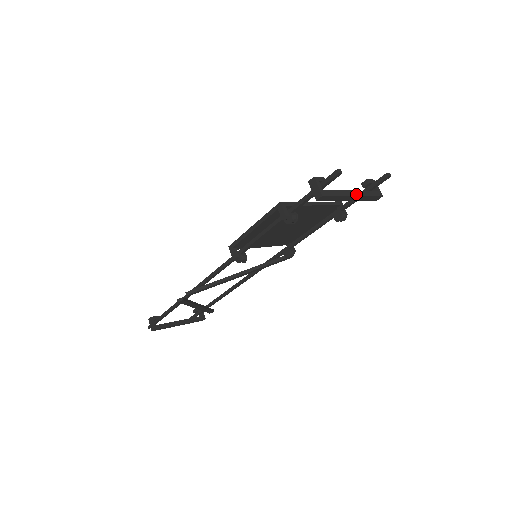
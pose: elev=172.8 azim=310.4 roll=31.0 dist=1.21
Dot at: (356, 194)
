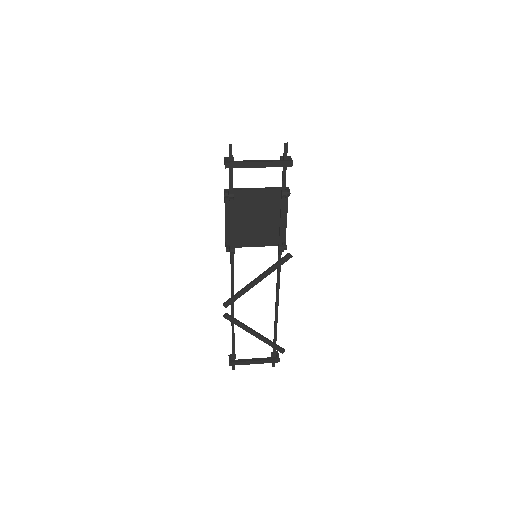
Dot at: (261, 161)
